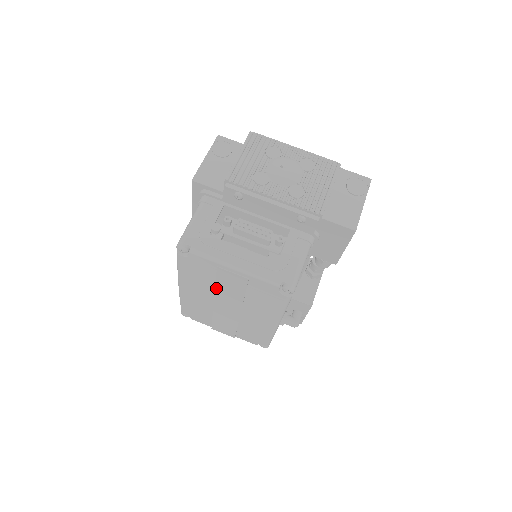
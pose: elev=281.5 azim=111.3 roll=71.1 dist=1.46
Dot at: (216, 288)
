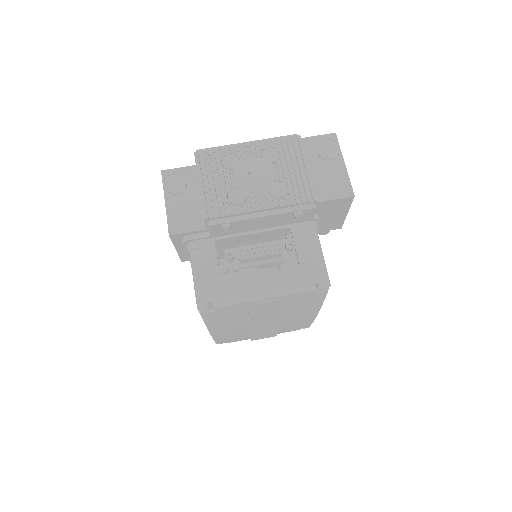
Dot at: (250, 318)
